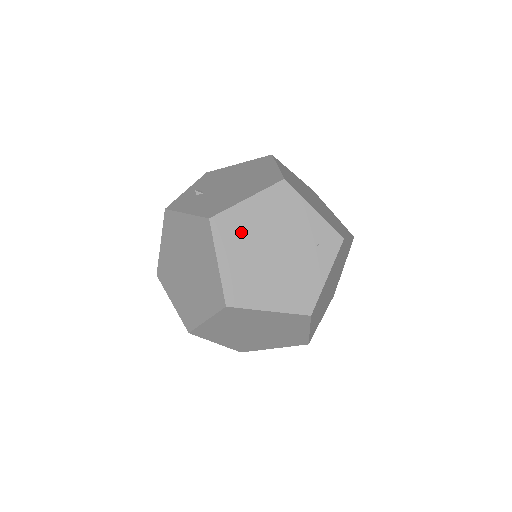
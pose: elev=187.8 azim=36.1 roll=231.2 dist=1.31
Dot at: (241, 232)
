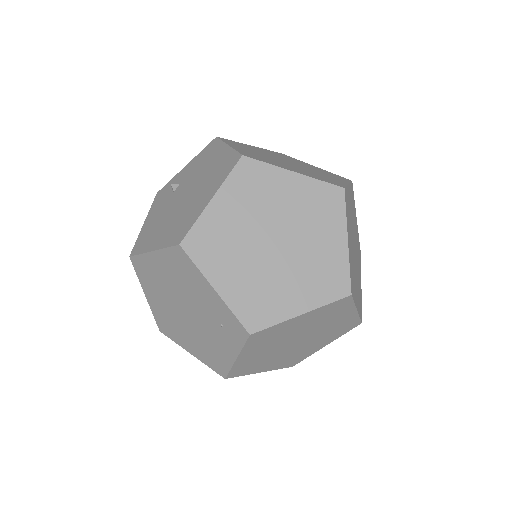
Dot at: (155, 280)
